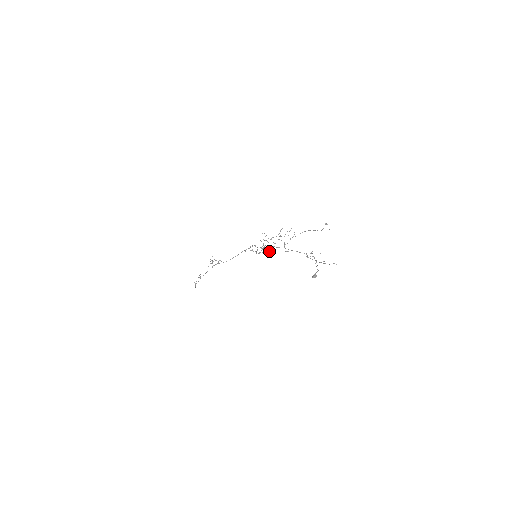
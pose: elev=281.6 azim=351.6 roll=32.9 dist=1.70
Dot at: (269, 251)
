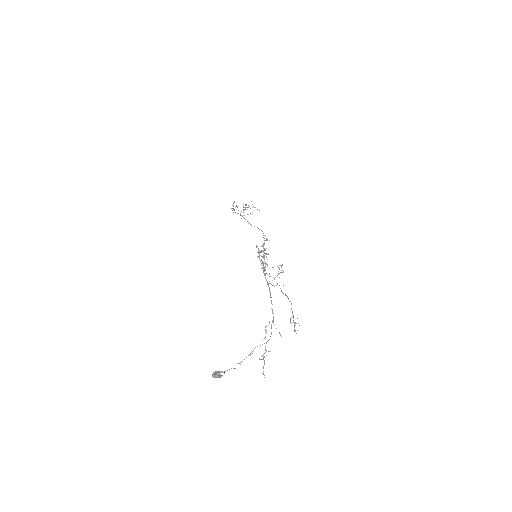
Dot at: occluded
